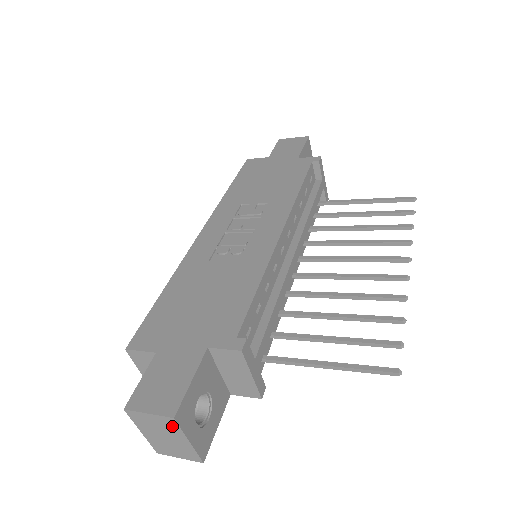
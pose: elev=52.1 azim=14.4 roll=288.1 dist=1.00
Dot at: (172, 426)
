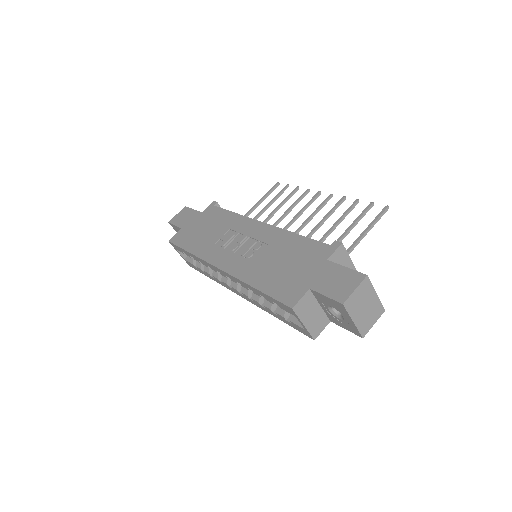
Dot at: (367, 287)
